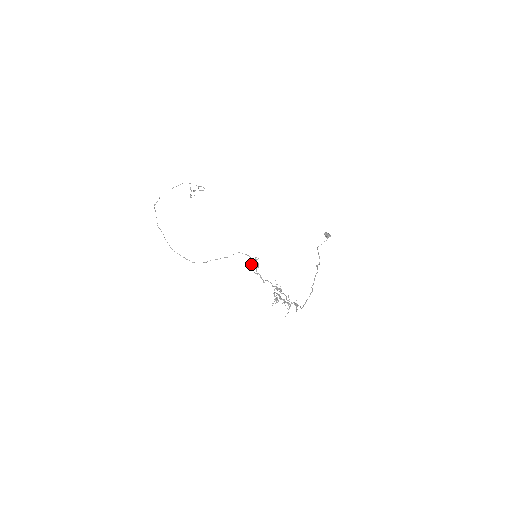
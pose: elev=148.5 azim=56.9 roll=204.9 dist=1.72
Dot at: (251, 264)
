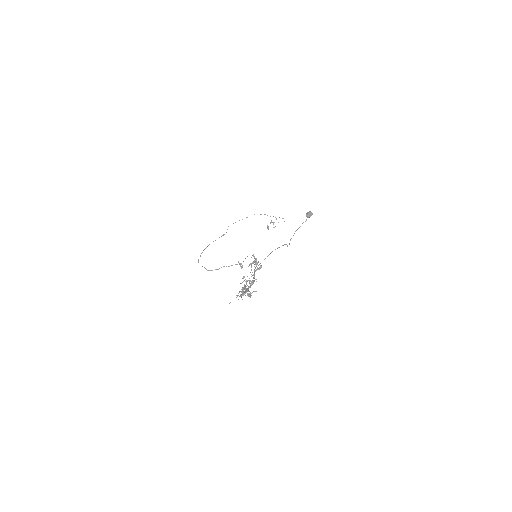
Dot at: (249, 265)
